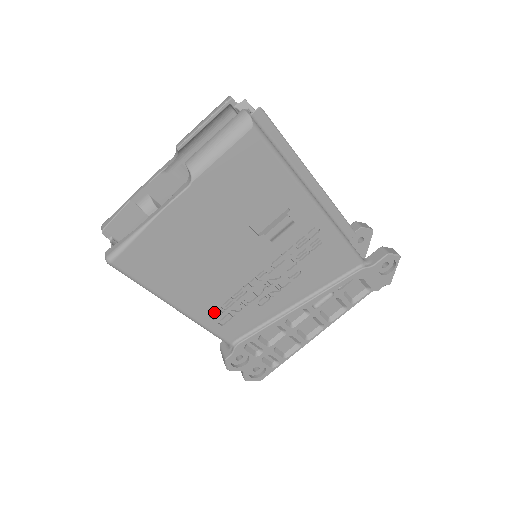
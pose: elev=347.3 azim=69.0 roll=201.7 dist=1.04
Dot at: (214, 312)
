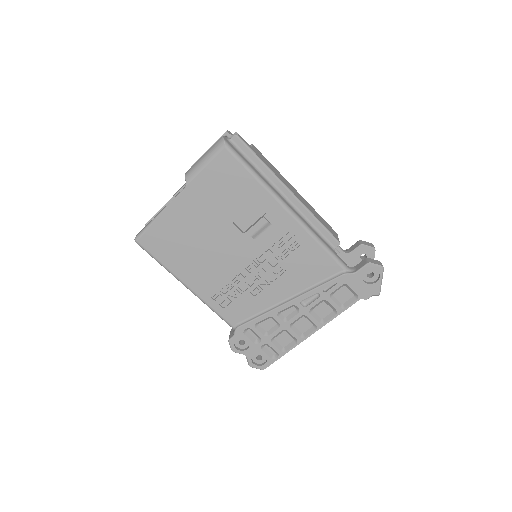
Dot at: (215, 294)
